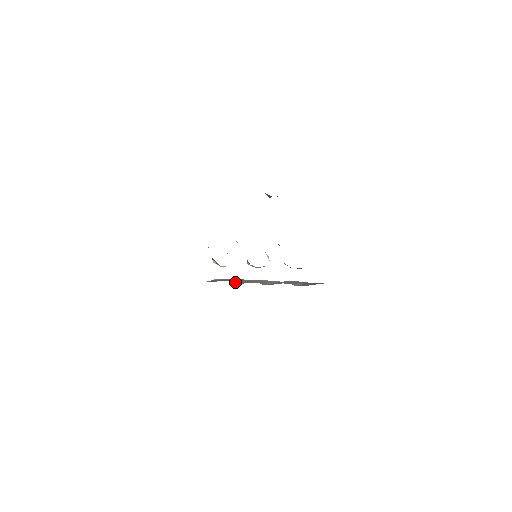
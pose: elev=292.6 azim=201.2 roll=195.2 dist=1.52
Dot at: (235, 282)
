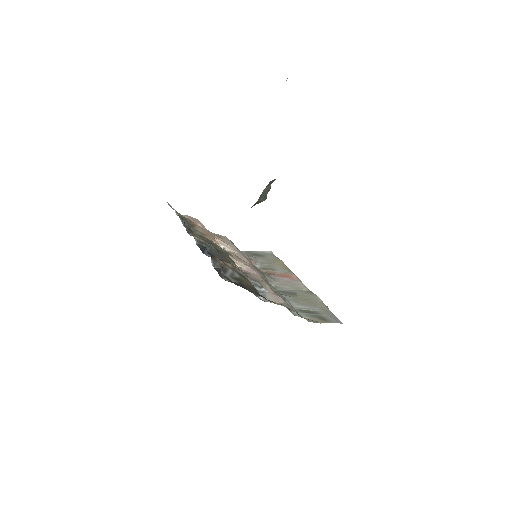
Dot at: (264, 267)
